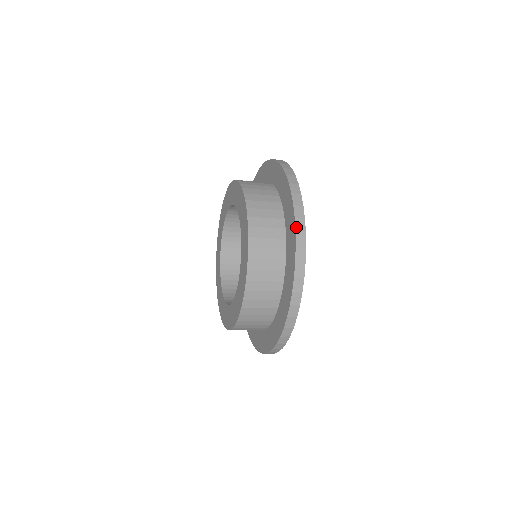
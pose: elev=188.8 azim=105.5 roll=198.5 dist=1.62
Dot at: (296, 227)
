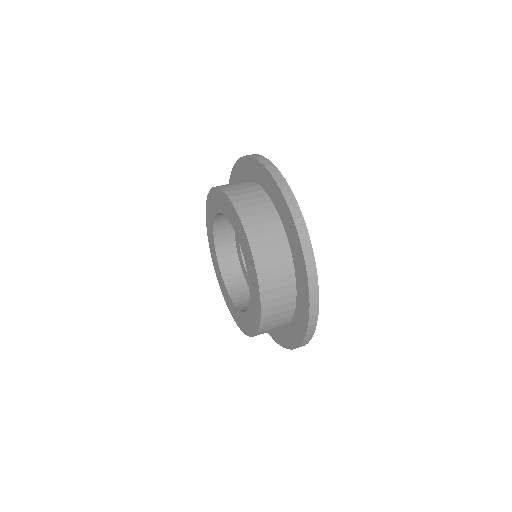
Dot at: (297, 228)
